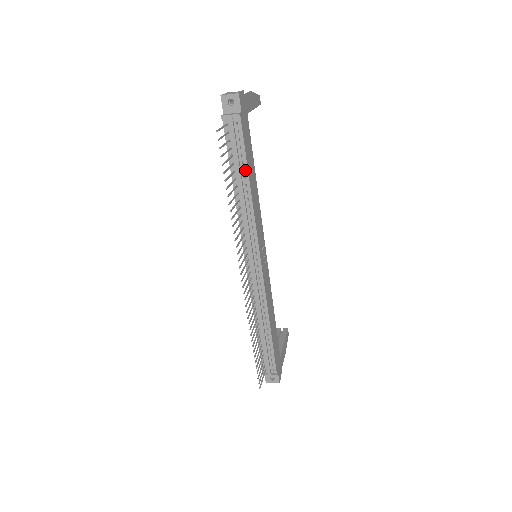
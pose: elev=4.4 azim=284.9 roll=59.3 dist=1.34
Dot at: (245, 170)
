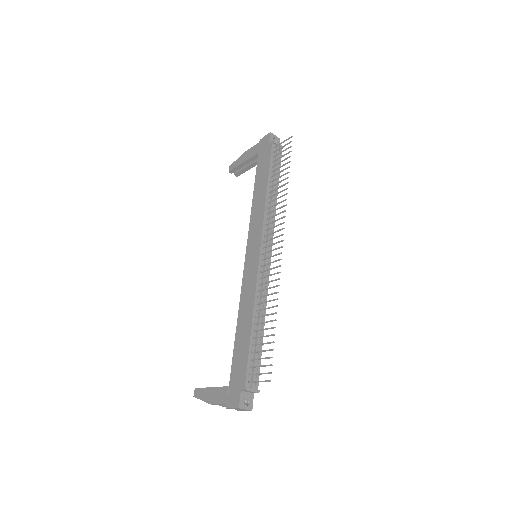
Dot at: (277, 181)
